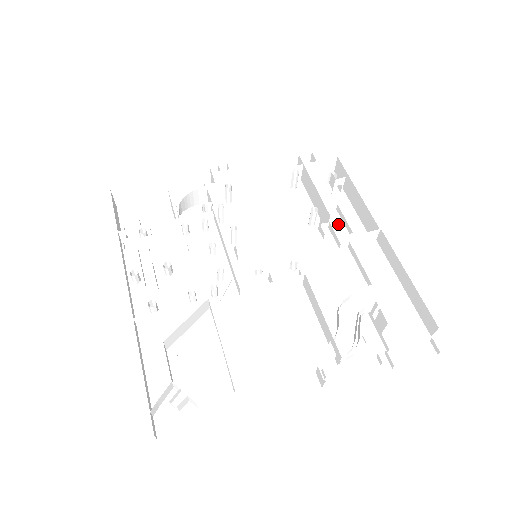
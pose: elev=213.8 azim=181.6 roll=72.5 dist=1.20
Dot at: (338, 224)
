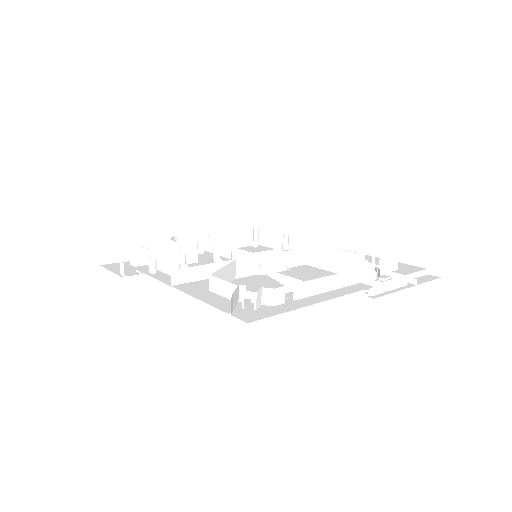
Dot at: occluded
